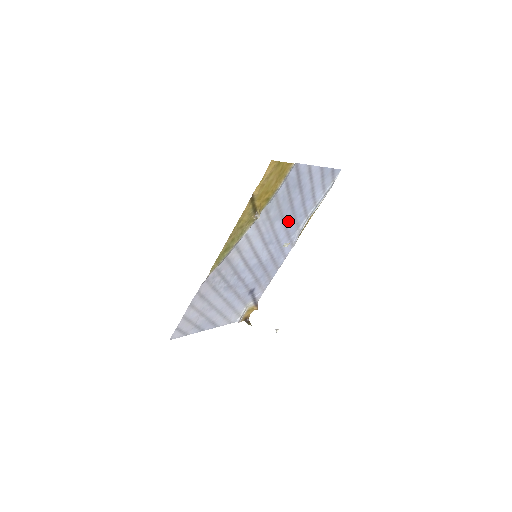
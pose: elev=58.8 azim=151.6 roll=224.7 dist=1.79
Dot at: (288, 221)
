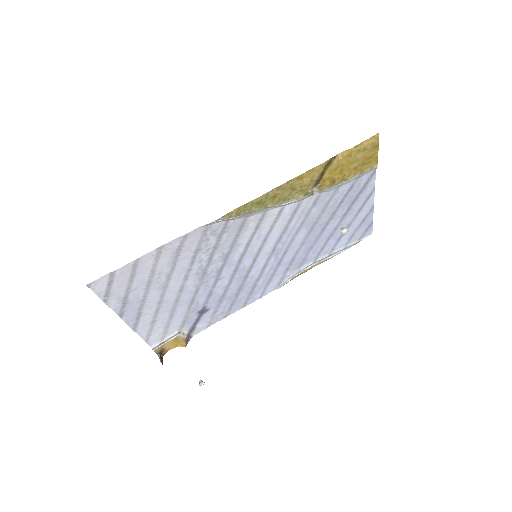
Dot at: (306, 244)
